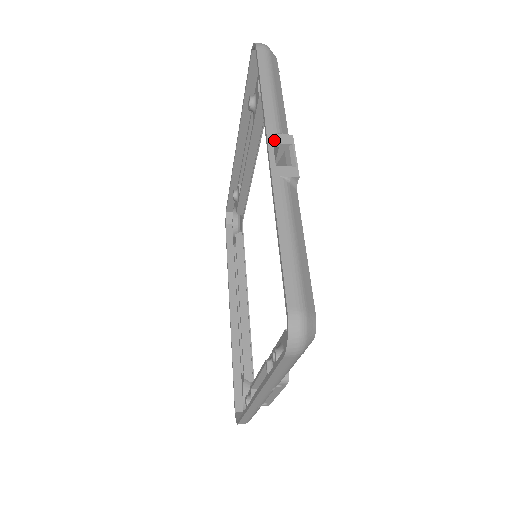
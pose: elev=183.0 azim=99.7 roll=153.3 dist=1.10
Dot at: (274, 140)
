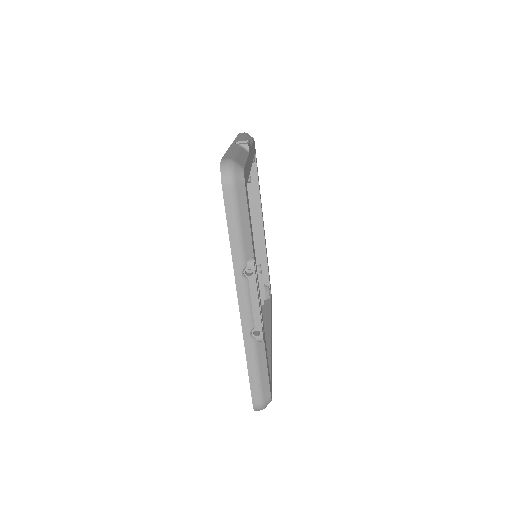
Dot at: (237, 141)
